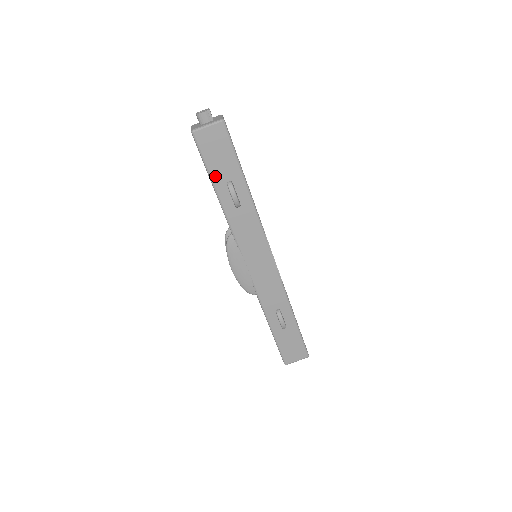
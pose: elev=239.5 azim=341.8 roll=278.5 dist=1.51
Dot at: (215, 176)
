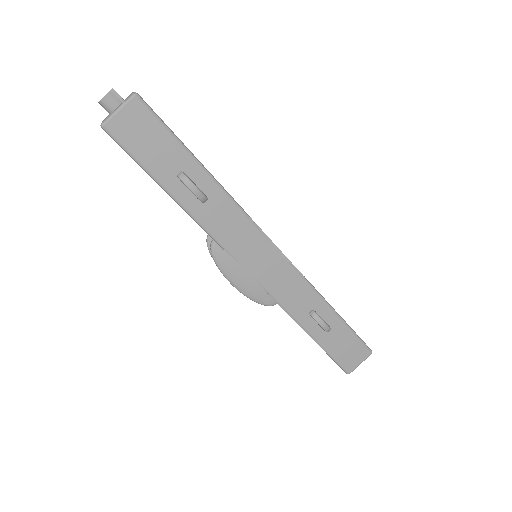
Dot at: (158, 173)
